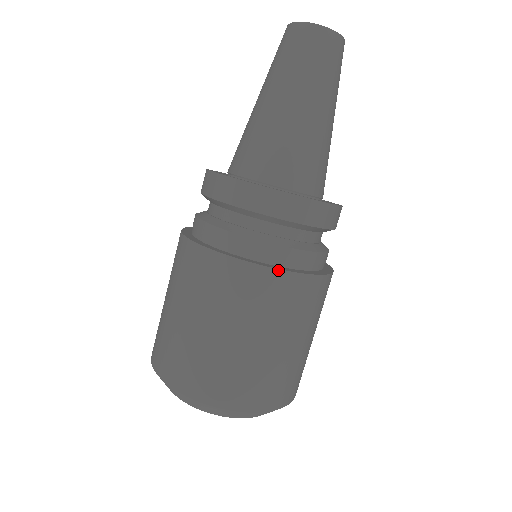
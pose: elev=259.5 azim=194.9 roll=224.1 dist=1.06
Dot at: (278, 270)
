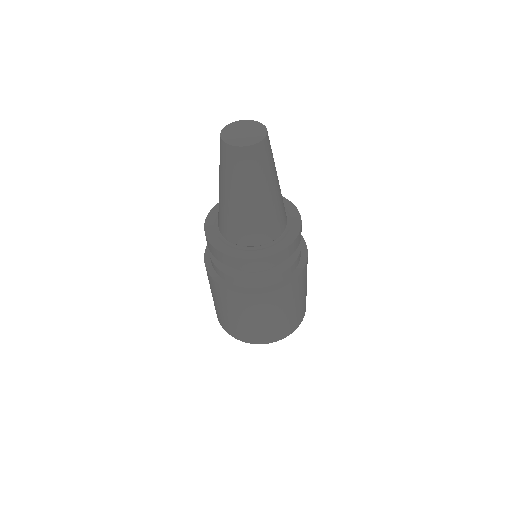
Dot at: (231, 291)
